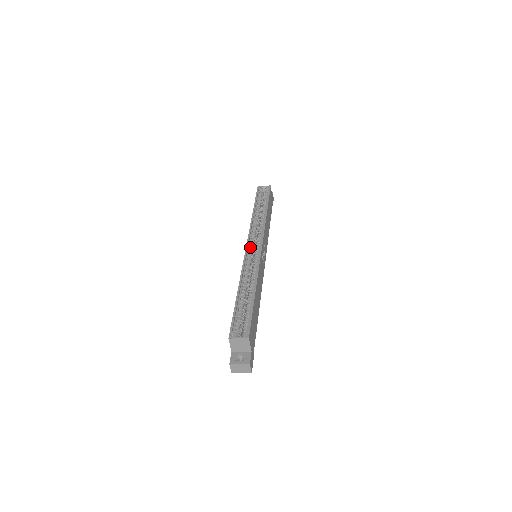
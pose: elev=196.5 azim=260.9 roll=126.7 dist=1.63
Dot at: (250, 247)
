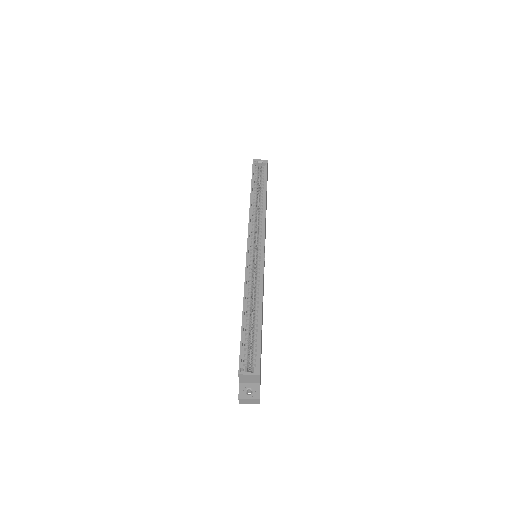
Dot at: (251, 248)
